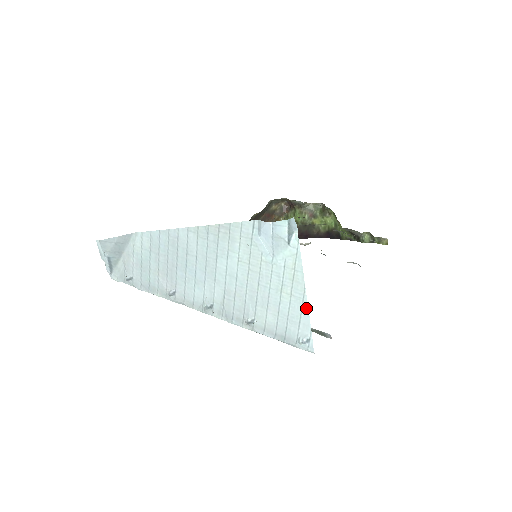
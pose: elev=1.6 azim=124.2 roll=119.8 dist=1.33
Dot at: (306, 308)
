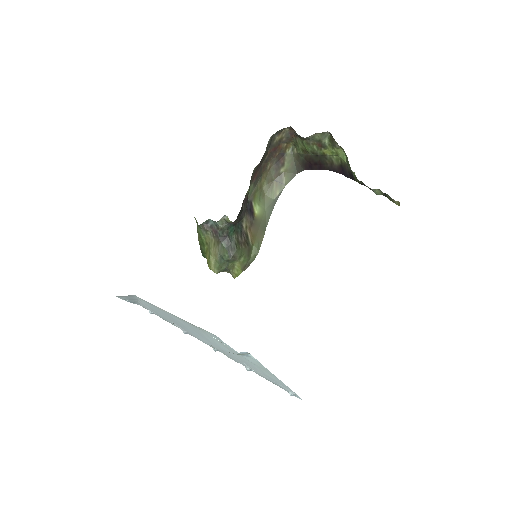
Dot at: (284, 384)
